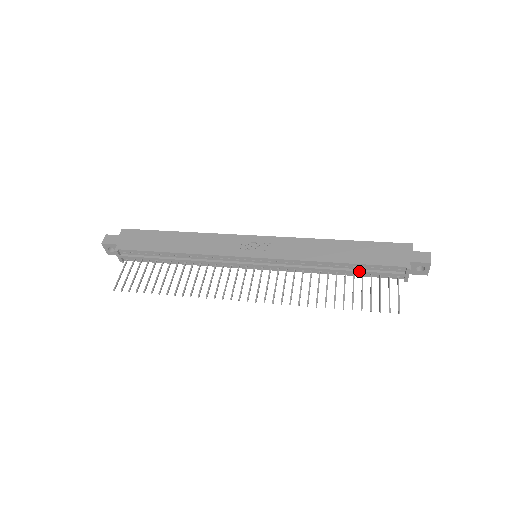
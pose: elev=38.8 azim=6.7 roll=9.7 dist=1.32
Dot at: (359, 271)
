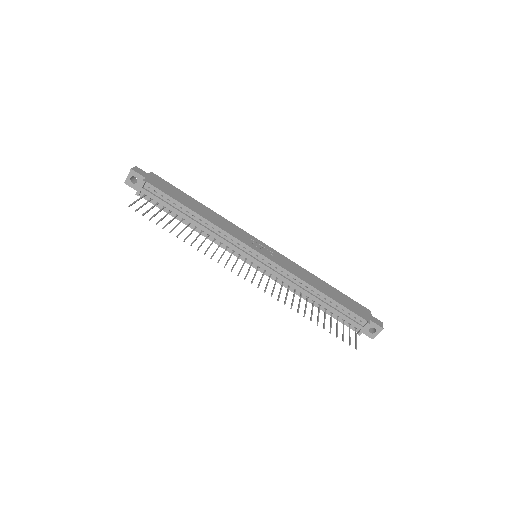
Dot at: (332, 307)
